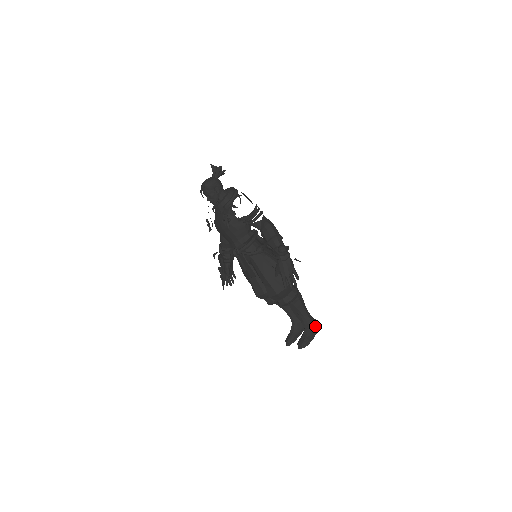
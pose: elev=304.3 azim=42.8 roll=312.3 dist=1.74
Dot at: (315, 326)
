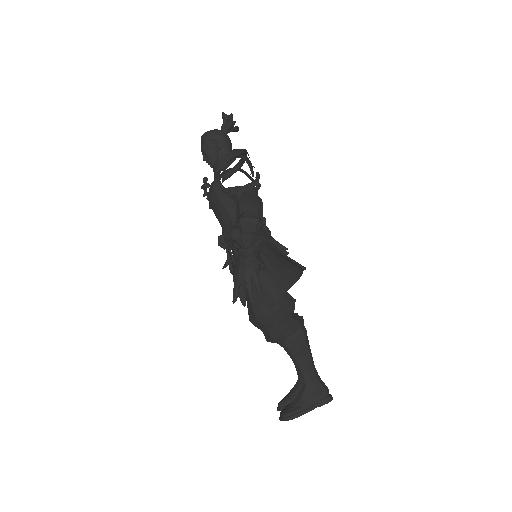
Dot at: (318, 394)
